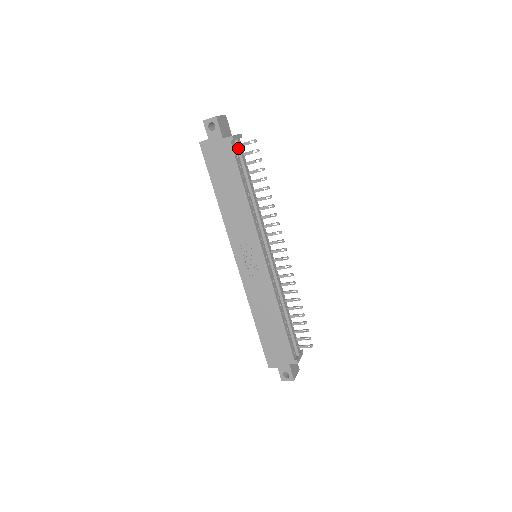
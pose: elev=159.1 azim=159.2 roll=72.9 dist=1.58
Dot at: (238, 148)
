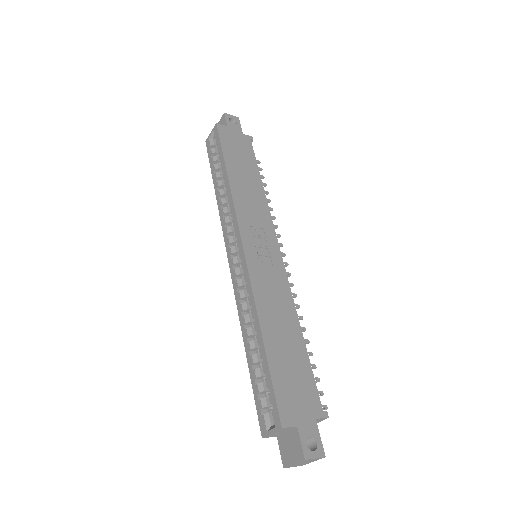
Dot at: occluded
